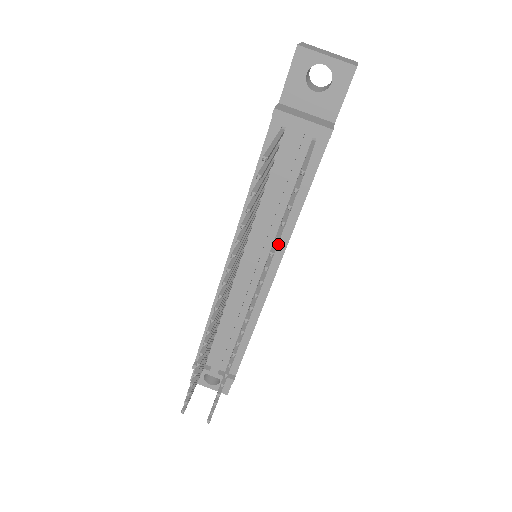
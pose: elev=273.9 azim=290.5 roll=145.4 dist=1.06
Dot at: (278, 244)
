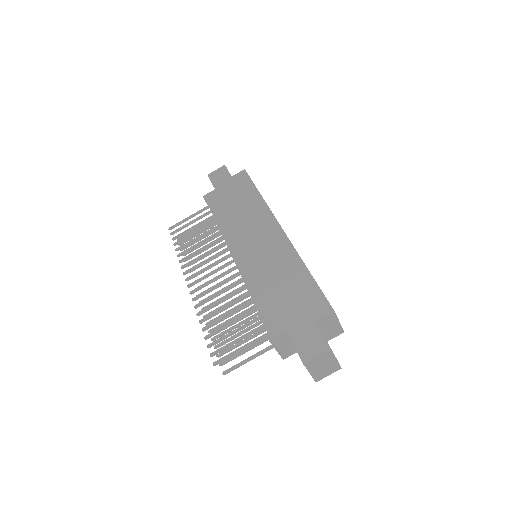
Dot at: occluded
